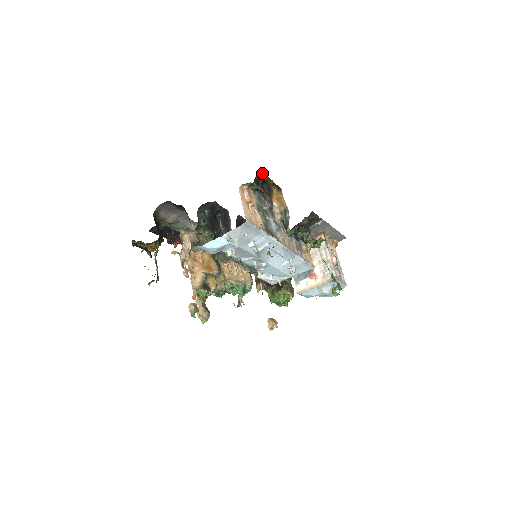
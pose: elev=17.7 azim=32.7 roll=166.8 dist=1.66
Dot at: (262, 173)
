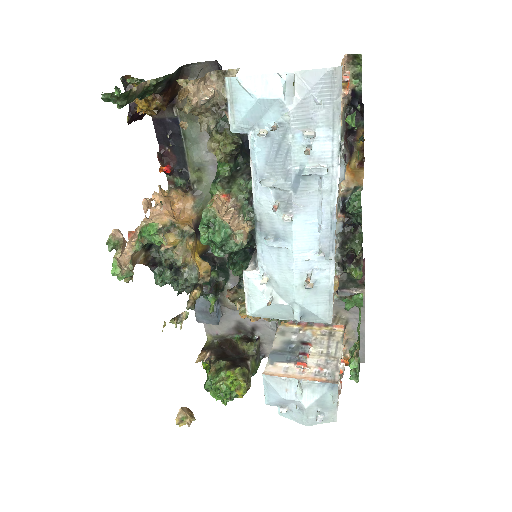
Dot at: (363, 111)
